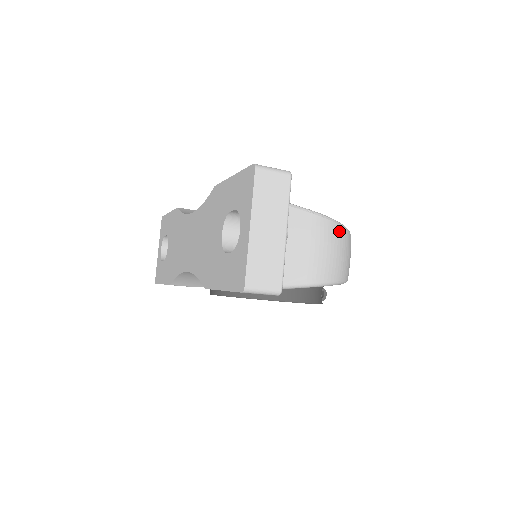
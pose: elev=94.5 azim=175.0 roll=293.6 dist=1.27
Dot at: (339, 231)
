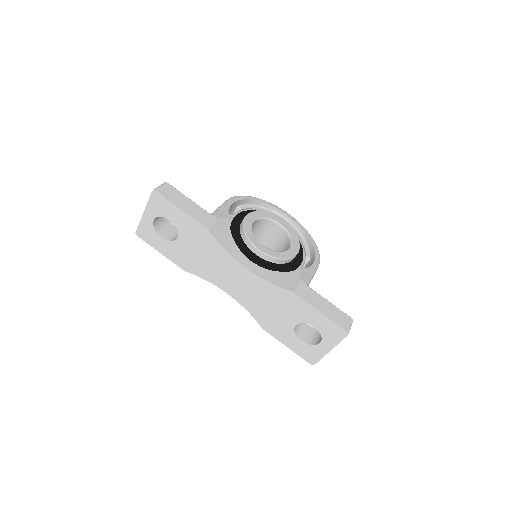
Dot at: occluded
